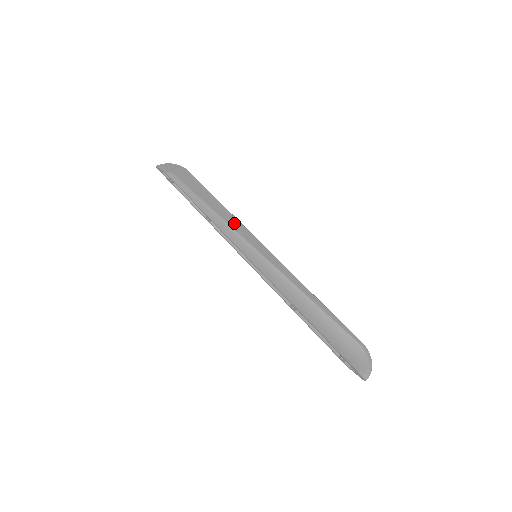
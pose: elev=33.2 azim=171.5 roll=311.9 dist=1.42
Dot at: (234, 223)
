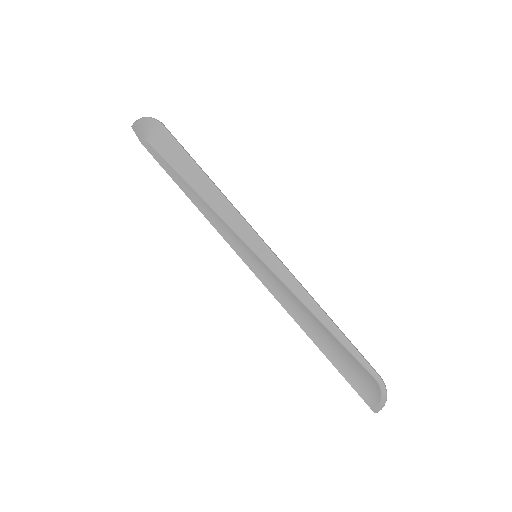
Dot at: (225, 212)
